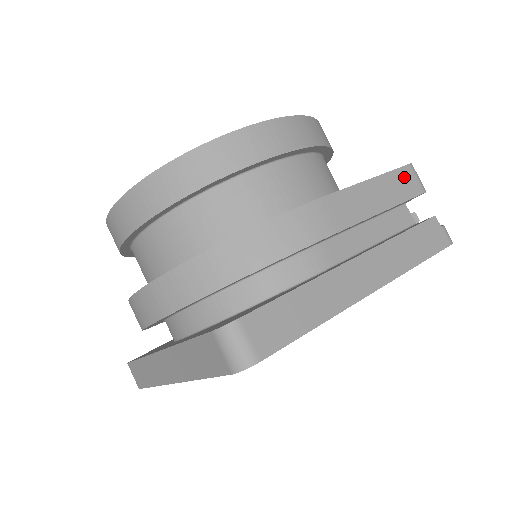
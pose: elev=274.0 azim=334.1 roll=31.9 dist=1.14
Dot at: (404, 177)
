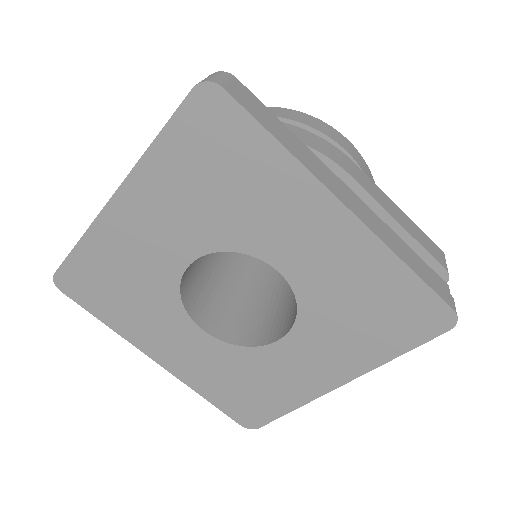
Dot at: (432, 245)
